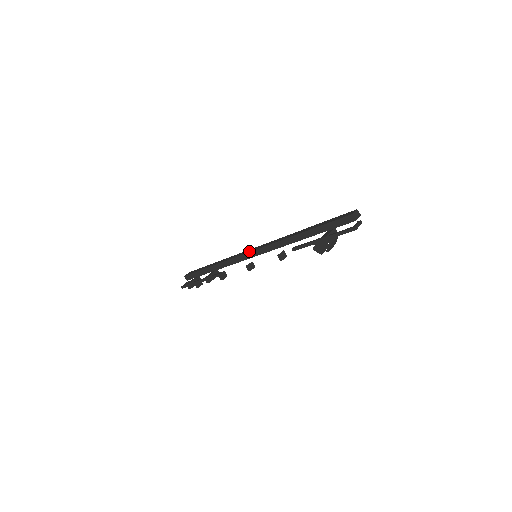
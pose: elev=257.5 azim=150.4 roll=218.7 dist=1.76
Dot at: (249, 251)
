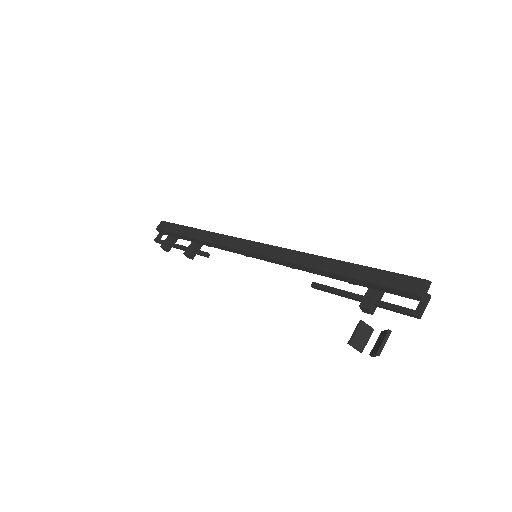
Dot at: (246, 249)
